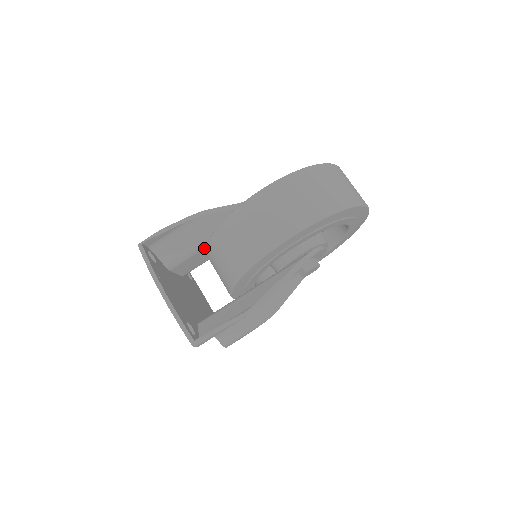
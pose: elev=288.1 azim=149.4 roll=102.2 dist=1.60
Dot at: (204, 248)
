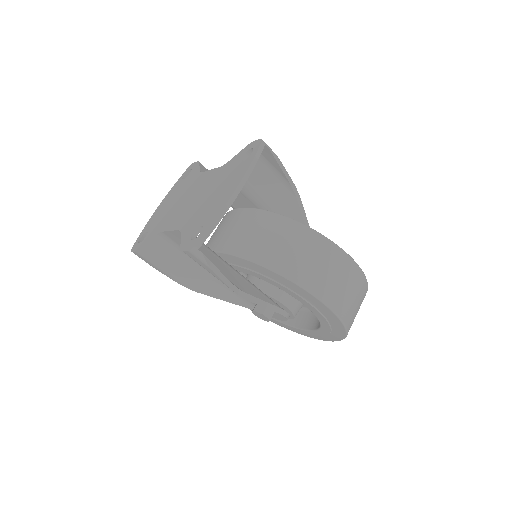
Dot at: (255, 203)
